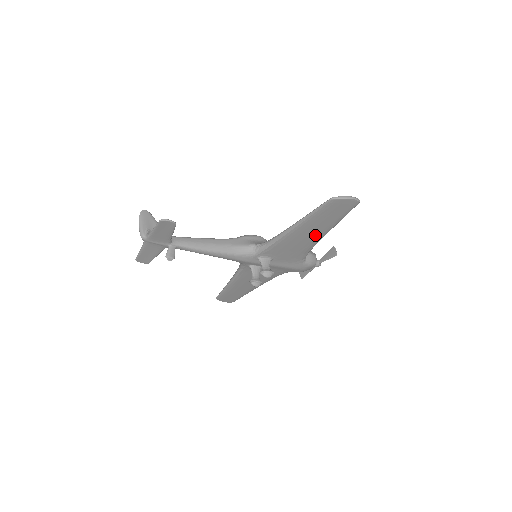
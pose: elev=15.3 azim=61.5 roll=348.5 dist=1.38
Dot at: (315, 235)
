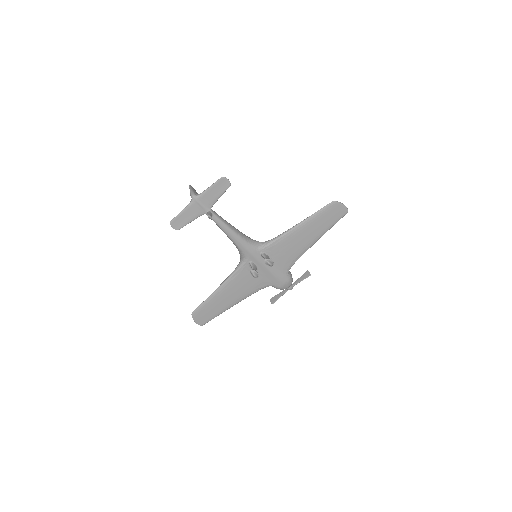
Dot at: (309, 239)
